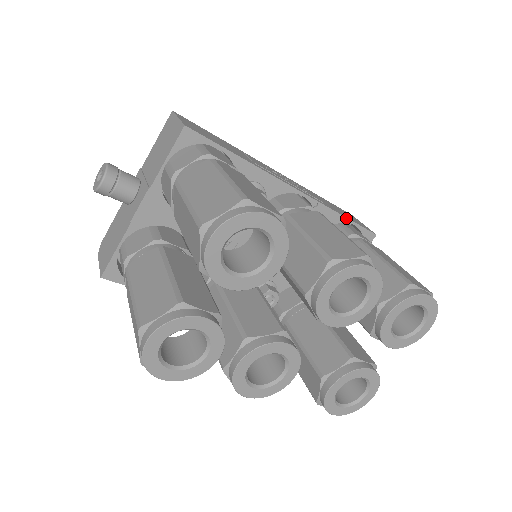
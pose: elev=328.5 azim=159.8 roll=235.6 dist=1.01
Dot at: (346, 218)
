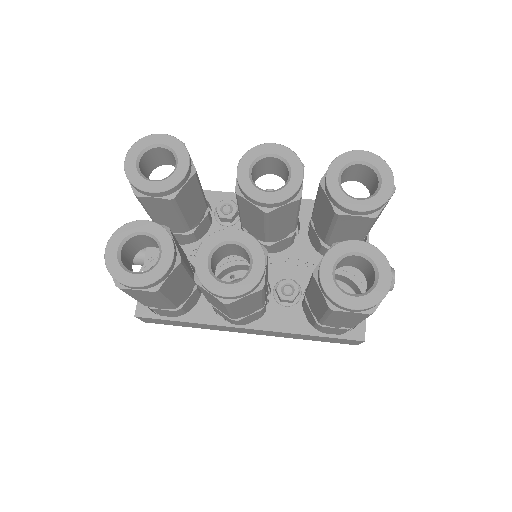
Dot at: occluded
